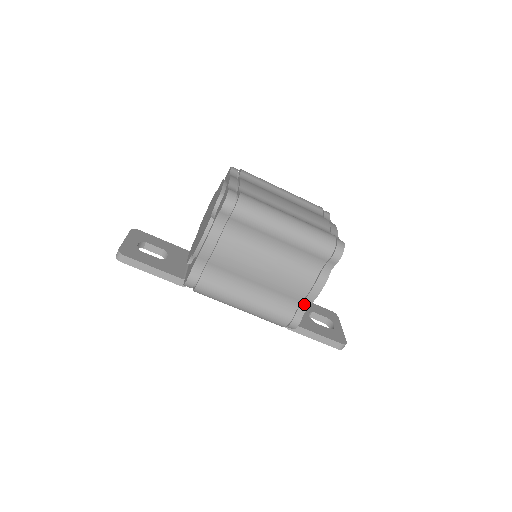
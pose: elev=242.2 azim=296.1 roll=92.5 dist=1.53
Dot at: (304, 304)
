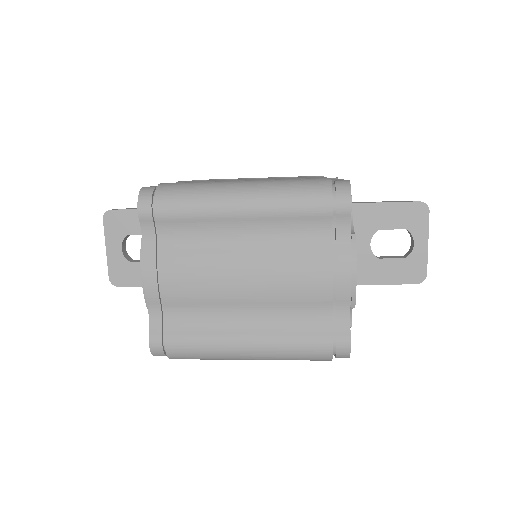
Dot at: occluded
